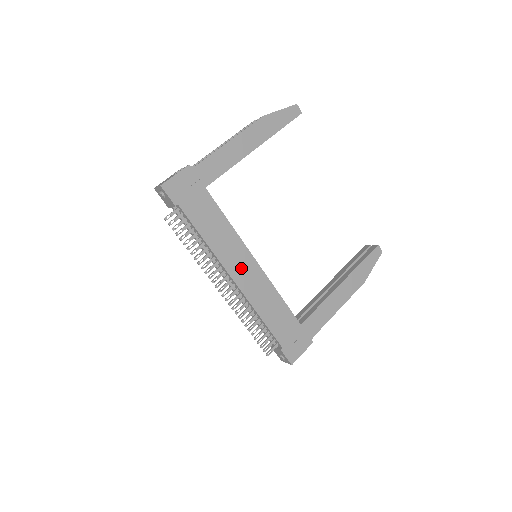
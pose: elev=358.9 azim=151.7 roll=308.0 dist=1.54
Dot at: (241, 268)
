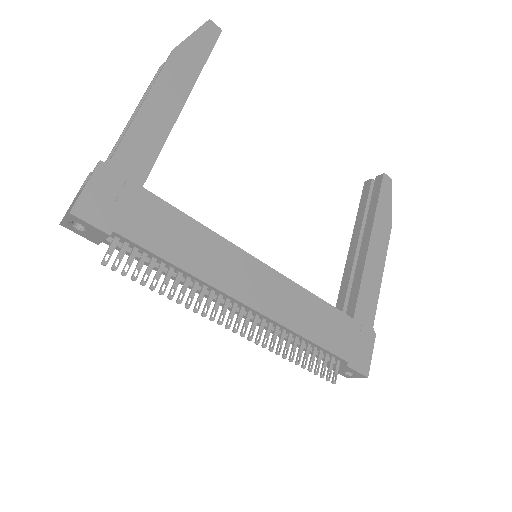
Dot at: (248, 283)
